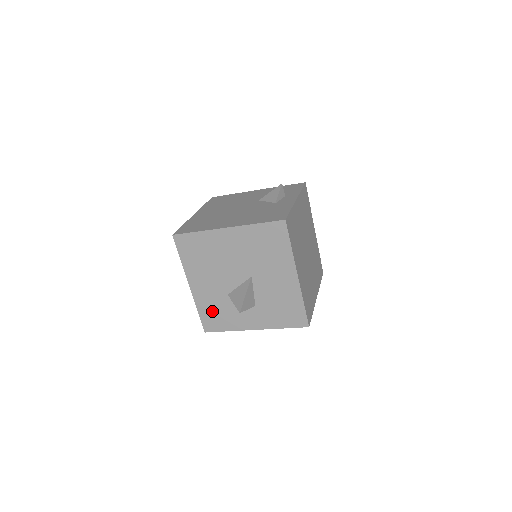
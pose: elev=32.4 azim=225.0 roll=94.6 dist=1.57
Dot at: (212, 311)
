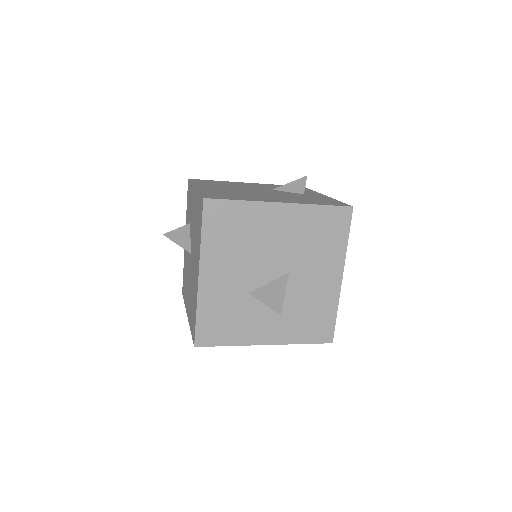
Dot at: (218, 315)
